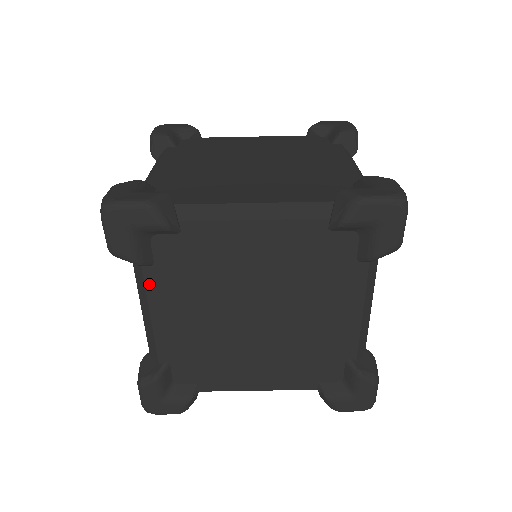
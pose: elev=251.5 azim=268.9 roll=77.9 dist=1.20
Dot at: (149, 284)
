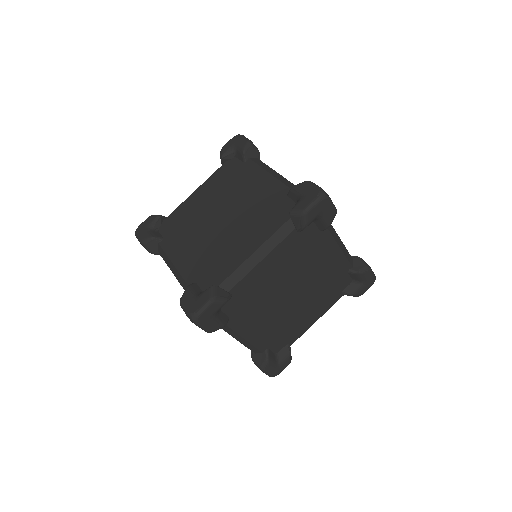
Dot at: (234, 327)
